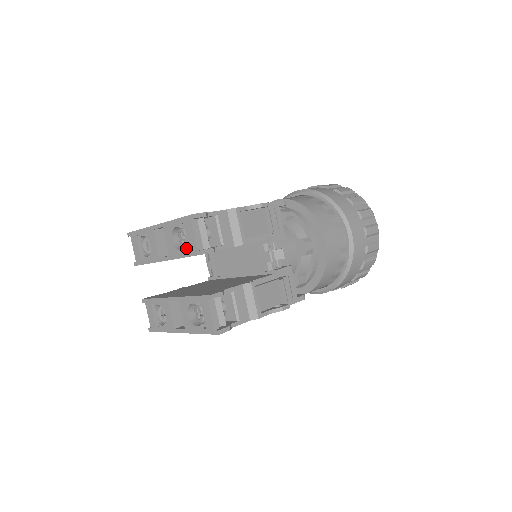
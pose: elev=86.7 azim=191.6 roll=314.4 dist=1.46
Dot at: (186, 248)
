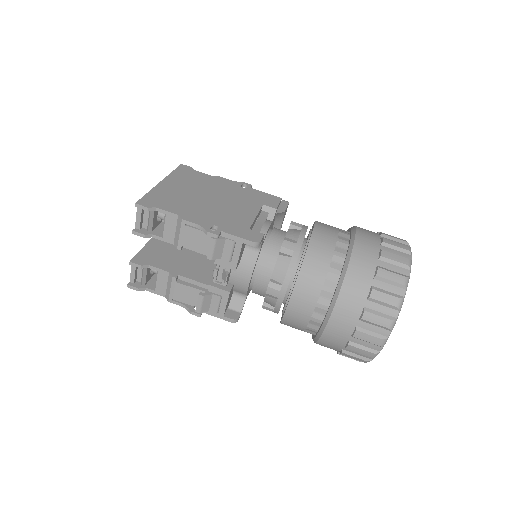
Dot at: occluded
